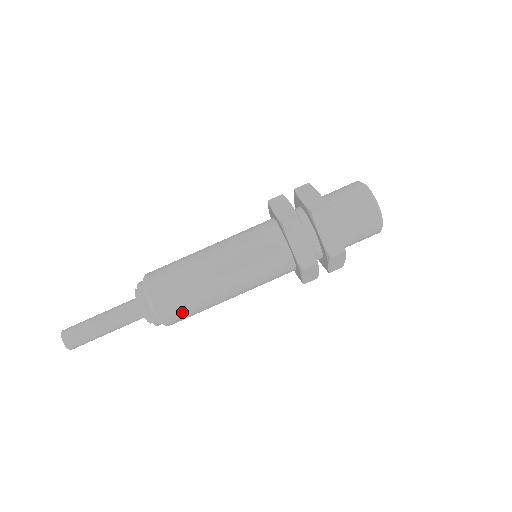
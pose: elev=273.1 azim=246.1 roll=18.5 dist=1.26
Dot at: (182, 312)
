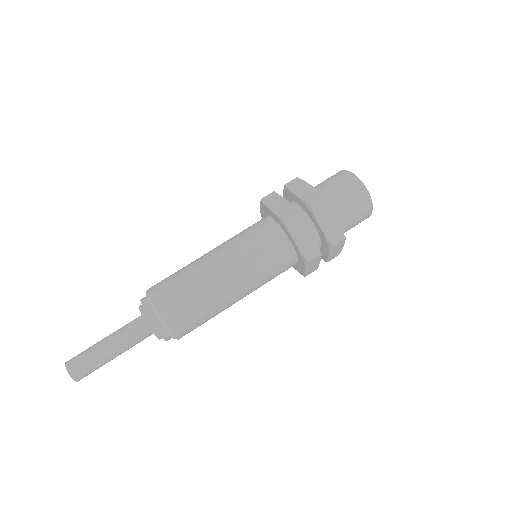
Dot at: (177, 299)
